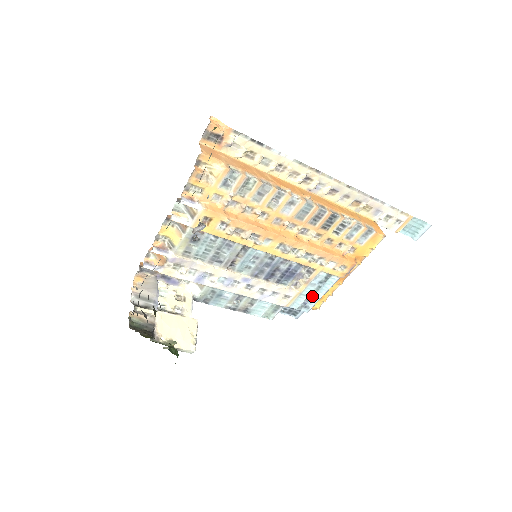
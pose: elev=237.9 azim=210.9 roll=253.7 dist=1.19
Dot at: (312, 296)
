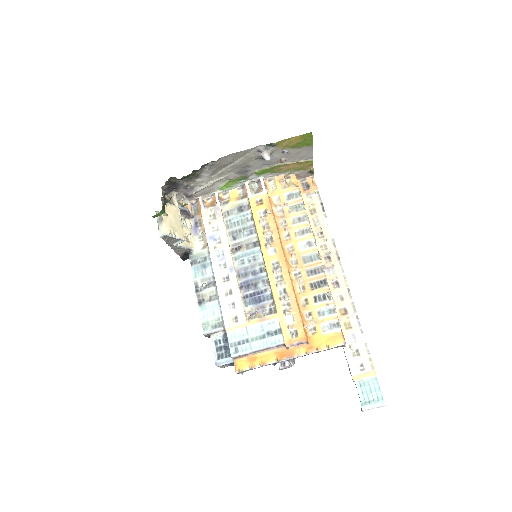
Dot at: (251, 341)
